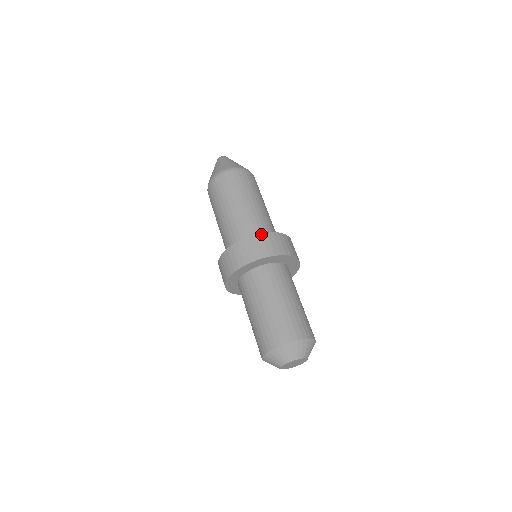
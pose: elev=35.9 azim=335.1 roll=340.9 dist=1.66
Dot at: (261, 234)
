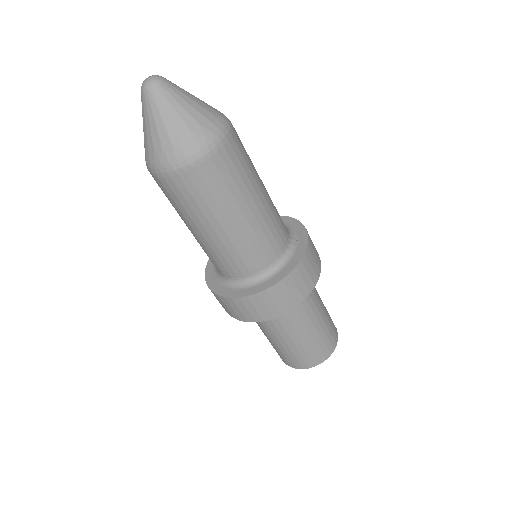
Dot at: (296, 268)
